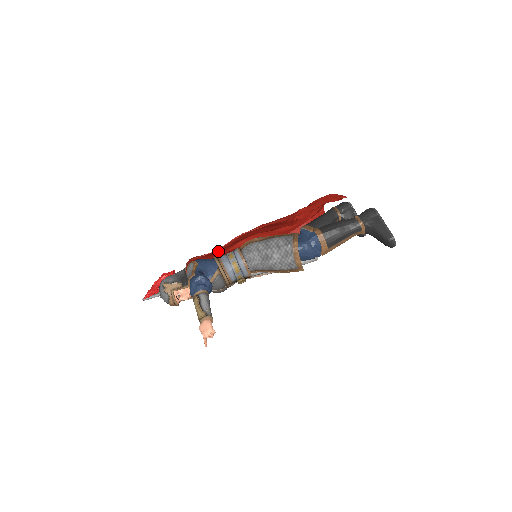
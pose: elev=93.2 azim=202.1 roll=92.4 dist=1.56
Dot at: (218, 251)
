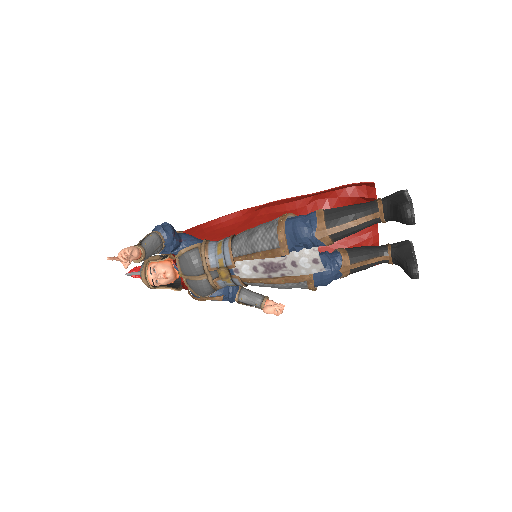
Dot at: occluded
